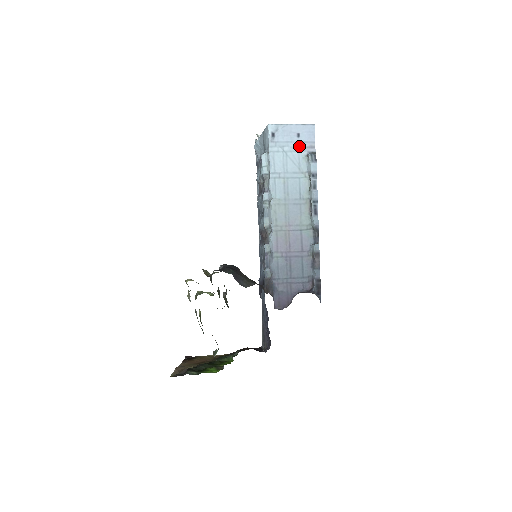
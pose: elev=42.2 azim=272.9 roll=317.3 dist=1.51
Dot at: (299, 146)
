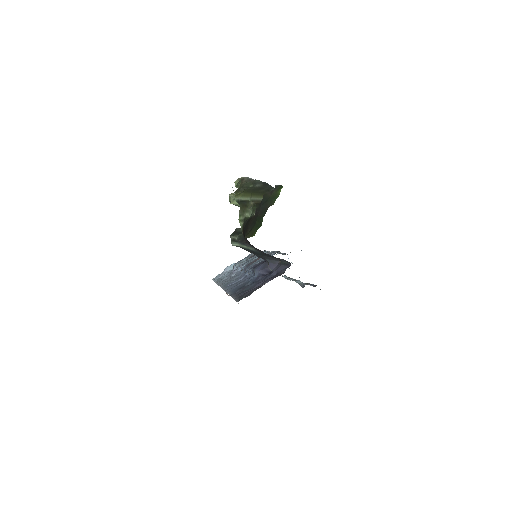
Dot at: occluded
